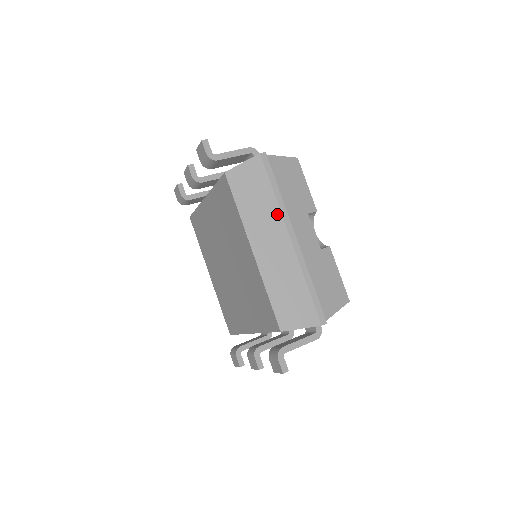
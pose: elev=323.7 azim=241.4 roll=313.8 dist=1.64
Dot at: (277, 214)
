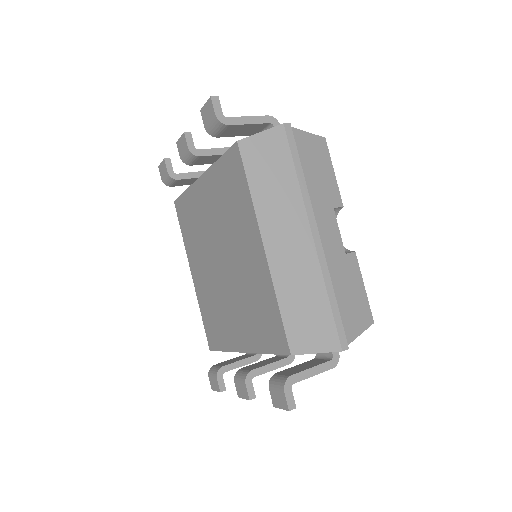
Dot at: (298, 203)
